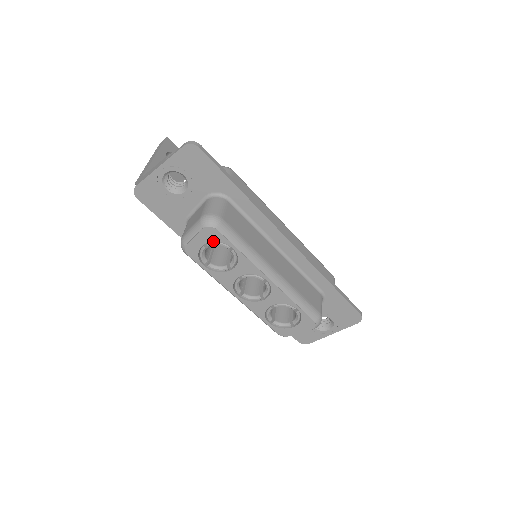
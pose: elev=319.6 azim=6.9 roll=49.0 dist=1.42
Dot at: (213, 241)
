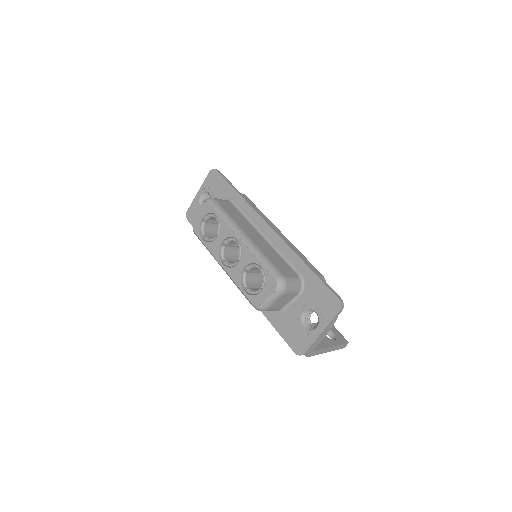
Dot at: (207, 214)
